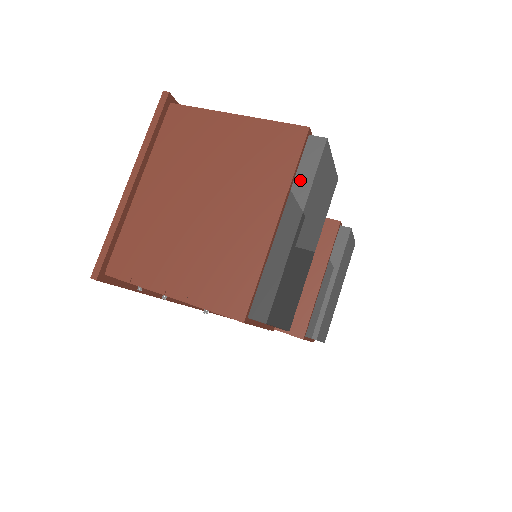
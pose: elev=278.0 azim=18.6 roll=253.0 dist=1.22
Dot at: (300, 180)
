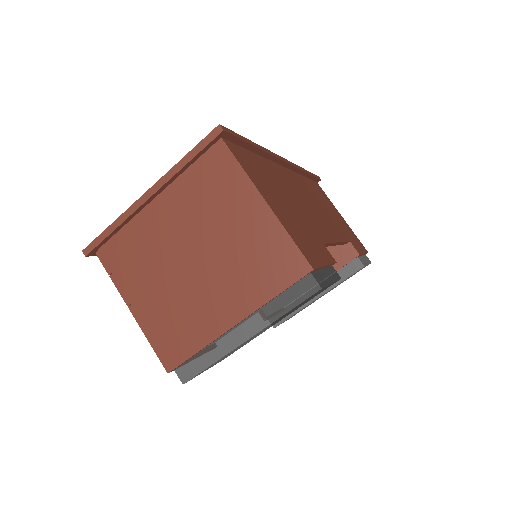
Dot at: (276, 305)
